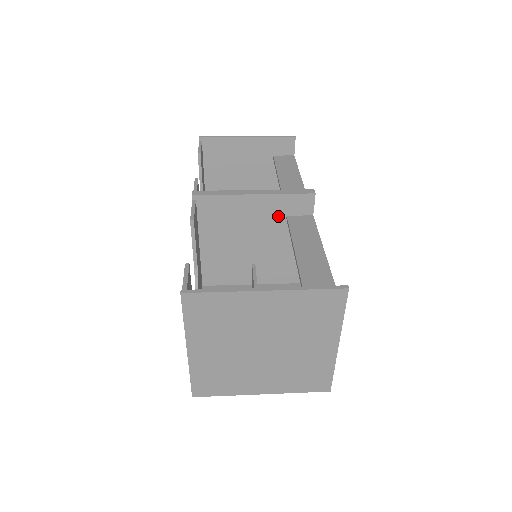
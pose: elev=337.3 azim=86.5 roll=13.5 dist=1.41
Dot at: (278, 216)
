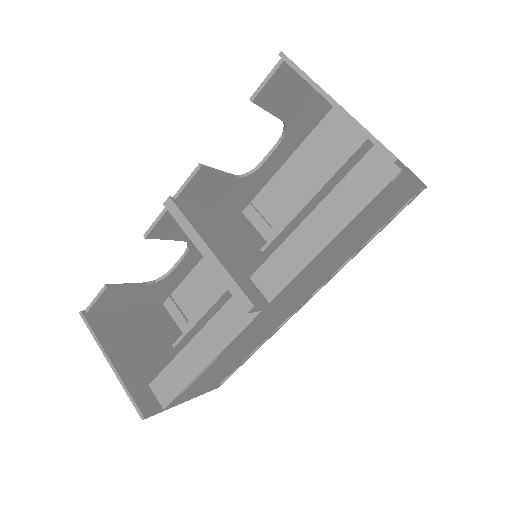
Dot at: occluded
